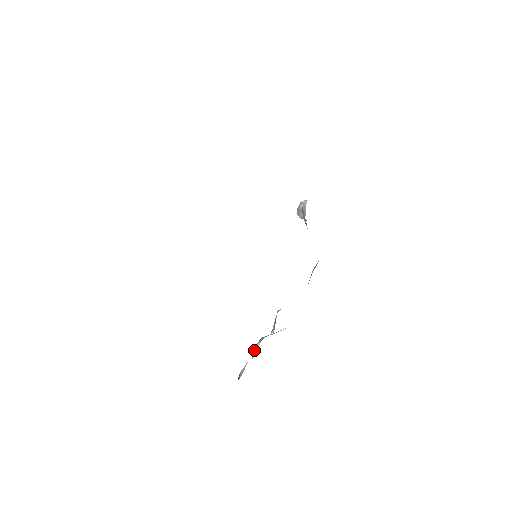
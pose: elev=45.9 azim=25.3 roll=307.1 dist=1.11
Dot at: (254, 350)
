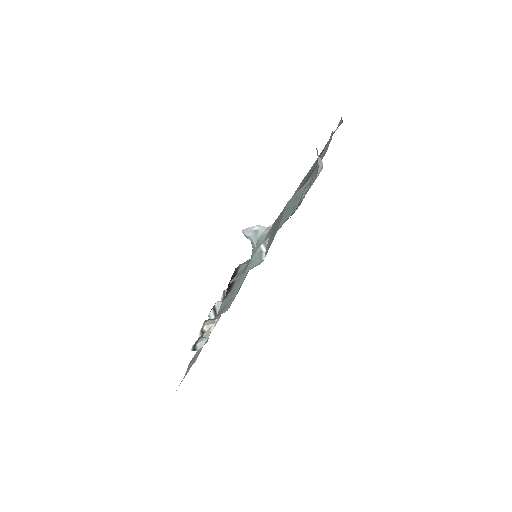
Dot at: (204, 329)
